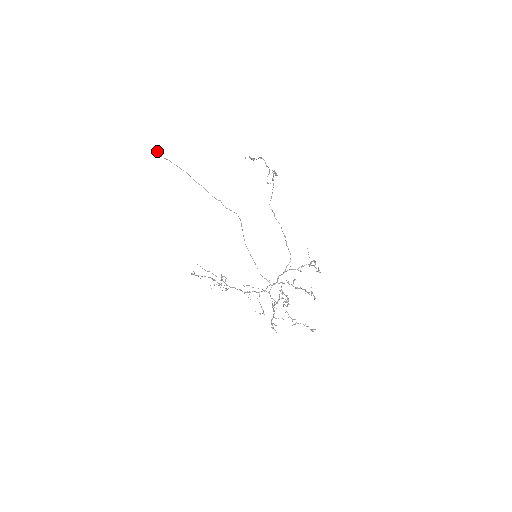
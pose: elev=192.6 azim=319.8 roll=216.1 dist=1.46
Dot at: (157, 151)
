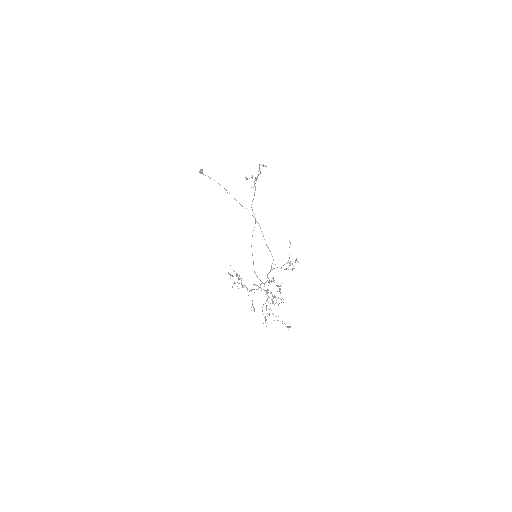
Dot at: (201, 170)
